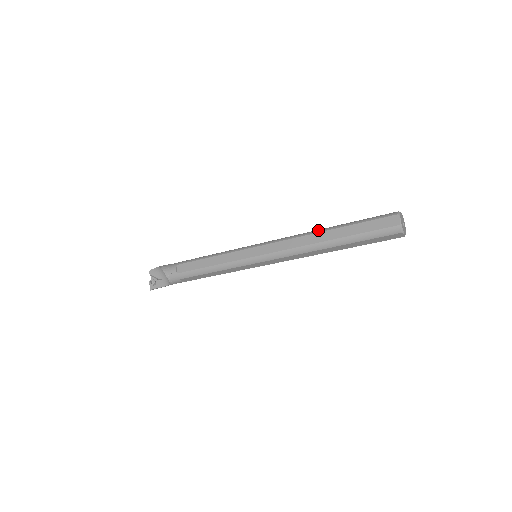
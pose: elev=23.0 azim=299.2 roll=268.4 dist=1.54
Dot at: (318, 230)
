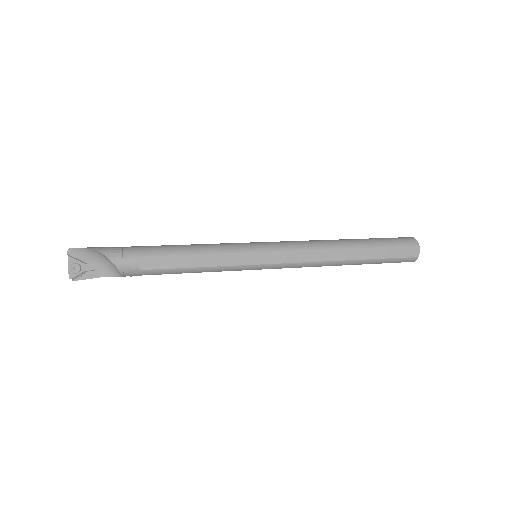
Dot at: (341, 244)
